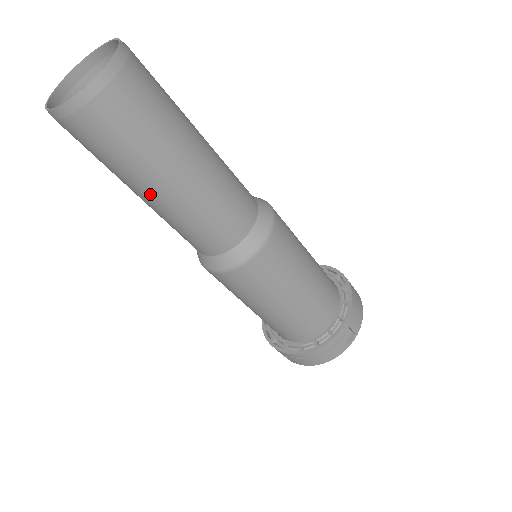
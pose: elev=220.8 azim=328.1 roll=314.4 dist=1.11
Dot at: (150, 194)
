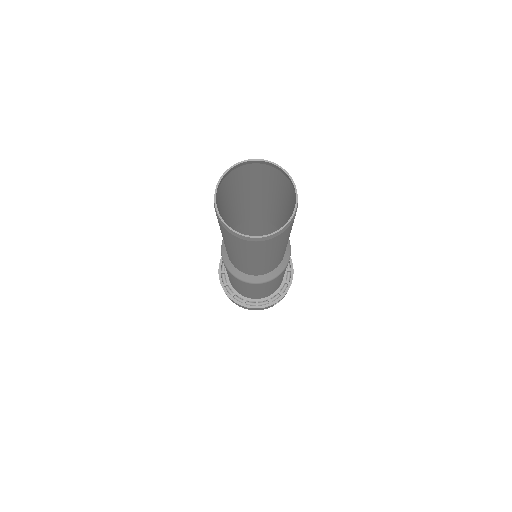
Dot at: (241, 258)
